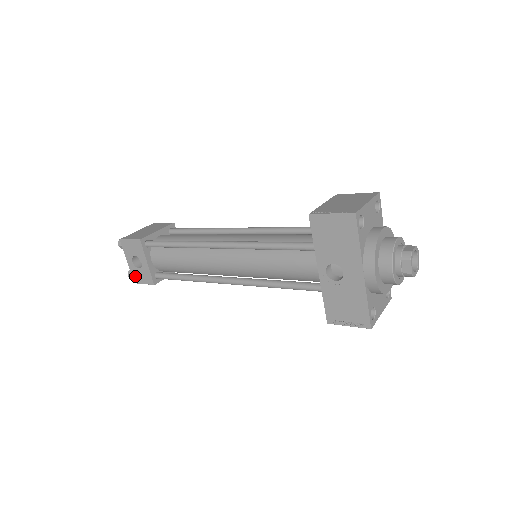
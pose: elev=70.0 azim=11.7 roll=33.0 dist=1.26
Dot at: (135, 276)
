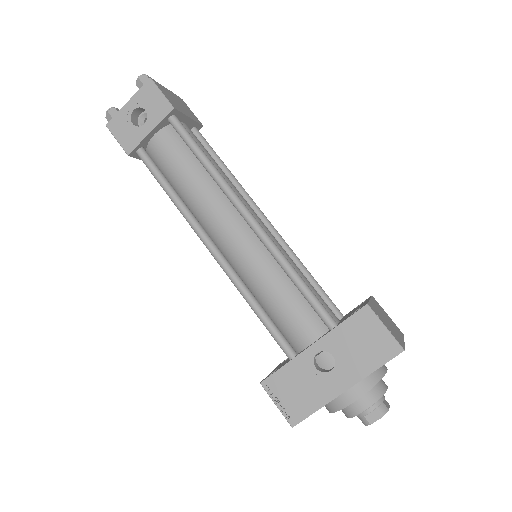
Dot at: (117, 122)
